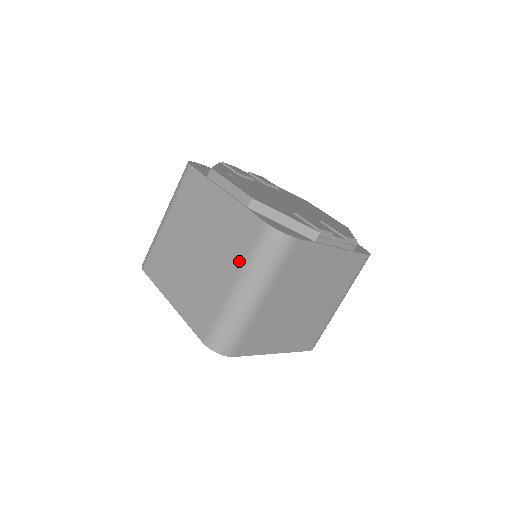
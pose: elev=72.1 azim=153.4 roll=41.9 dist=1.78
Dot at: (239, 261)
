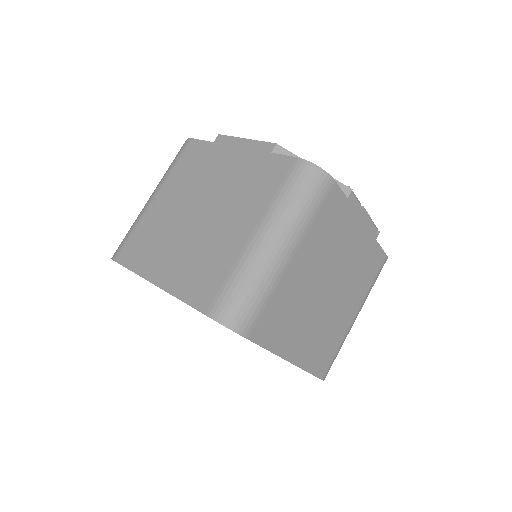
Dot at: (262, 206)
